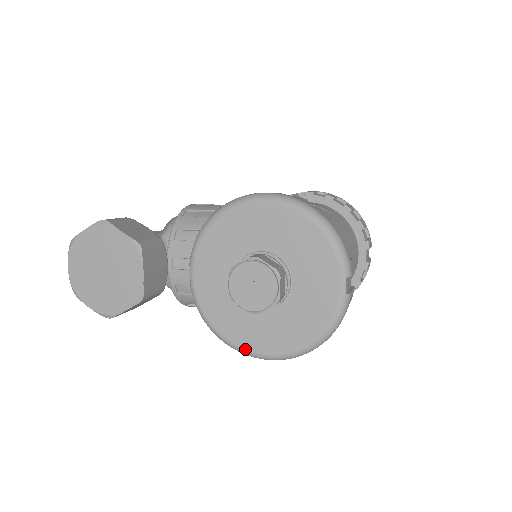
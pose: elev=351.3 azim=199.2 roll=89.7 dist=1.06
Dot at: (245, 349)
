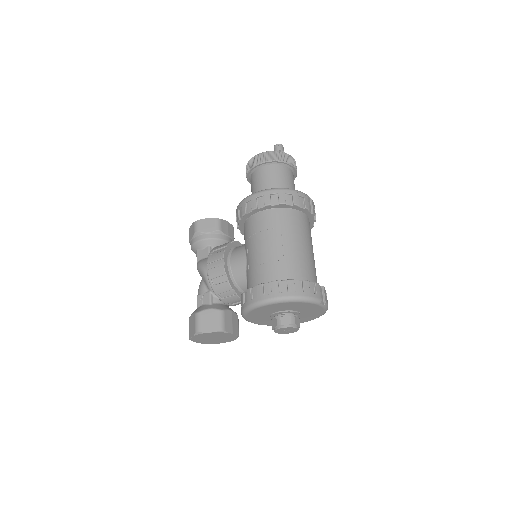
Dot at: occluded
